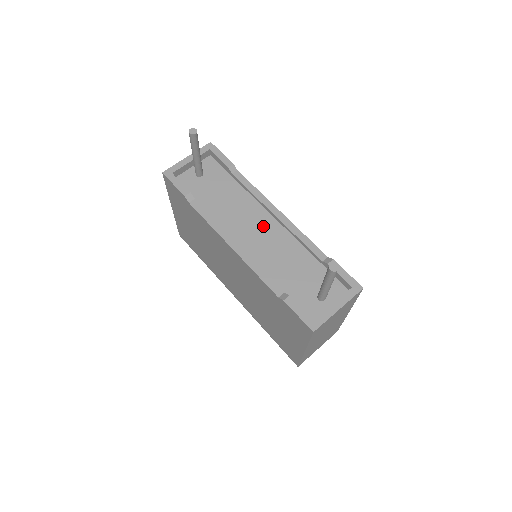
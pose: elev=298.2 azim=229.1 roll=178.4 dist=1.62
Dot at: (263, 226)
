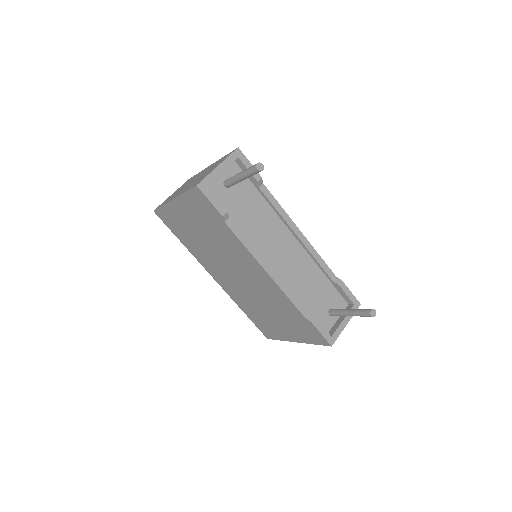
Dot at: (287, 246)
